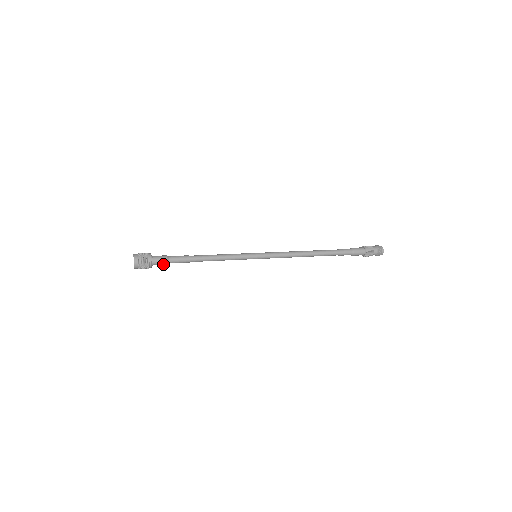
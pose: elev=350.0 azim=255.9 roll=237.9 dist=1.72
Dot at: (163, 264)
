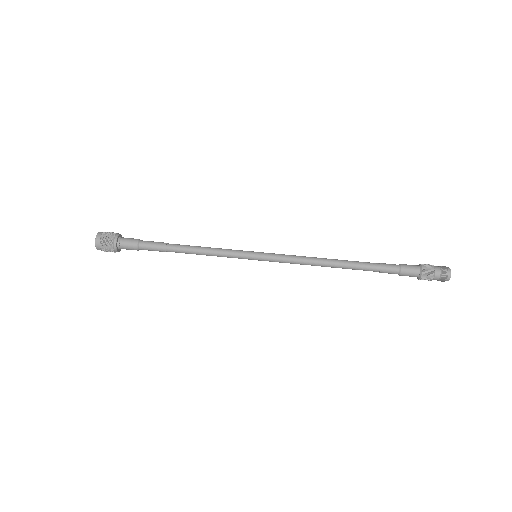
Dot at: occluded
